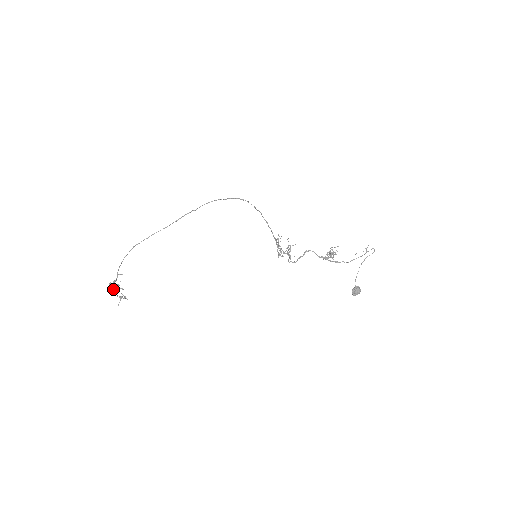
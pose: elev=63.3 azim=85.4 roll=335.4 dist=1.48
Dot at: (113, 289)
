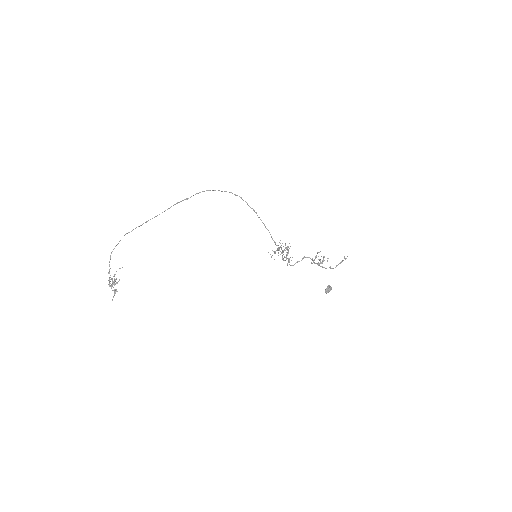
Dot at: (109, 283)
